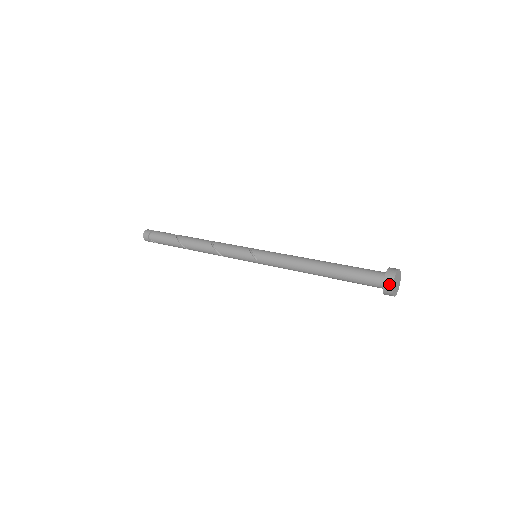
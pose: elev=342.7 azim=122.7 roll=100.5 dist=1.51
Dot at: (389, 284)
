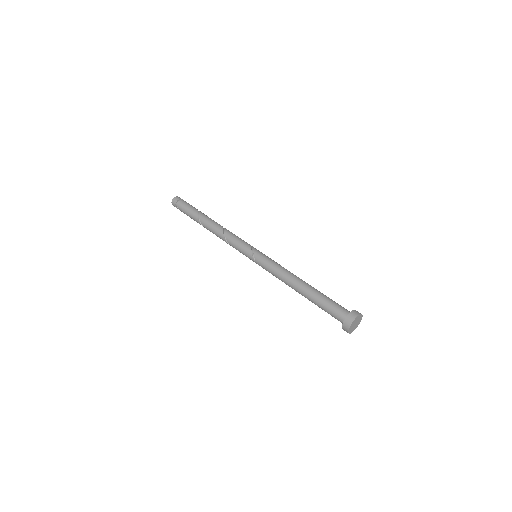
Dot at: (347, 325)
